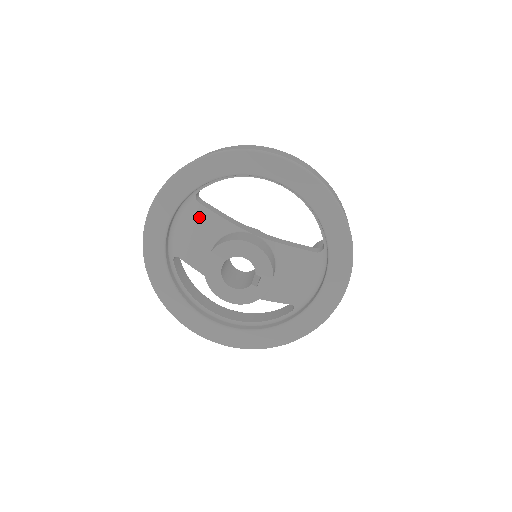
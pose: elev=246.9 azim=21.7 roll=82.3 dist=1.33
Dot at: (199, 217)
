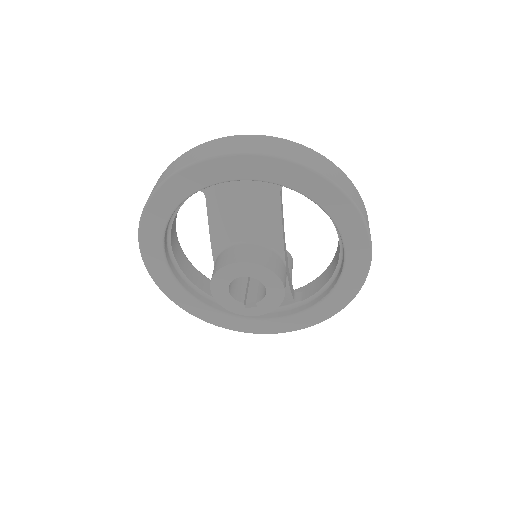
Dot at: (267, 205)
